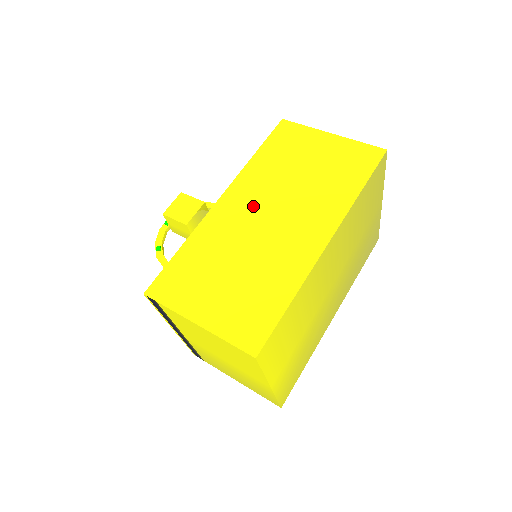
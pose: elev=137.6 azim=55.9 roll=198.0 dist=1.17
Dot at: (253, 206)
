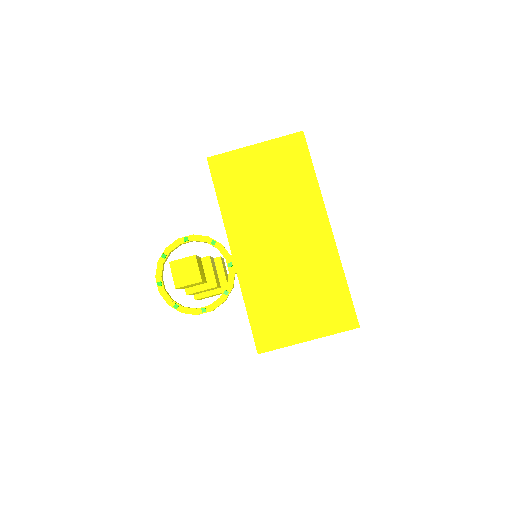
Dot at: (260, 241)
